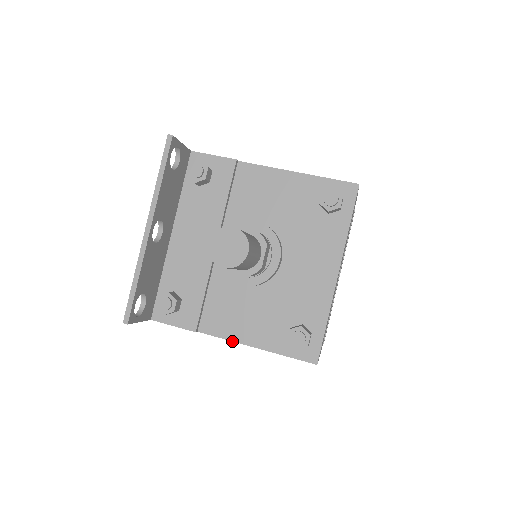
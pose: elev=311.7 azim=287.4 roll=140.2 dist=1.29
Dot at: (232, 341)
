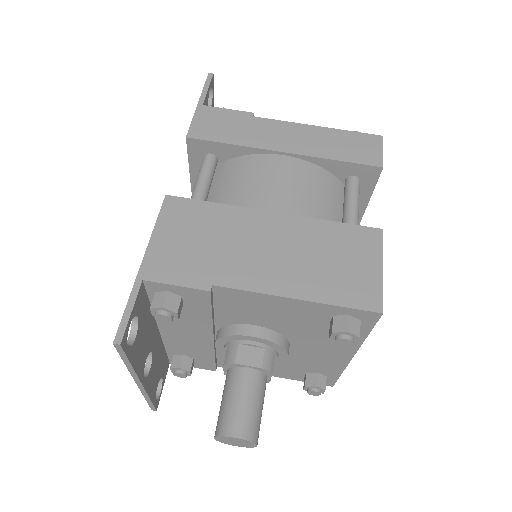
Dot at: occluded
